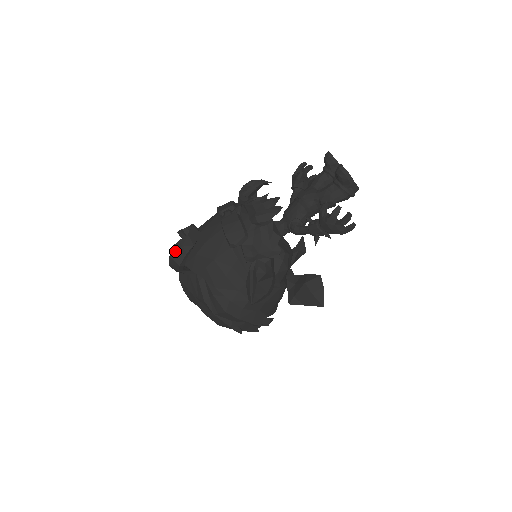
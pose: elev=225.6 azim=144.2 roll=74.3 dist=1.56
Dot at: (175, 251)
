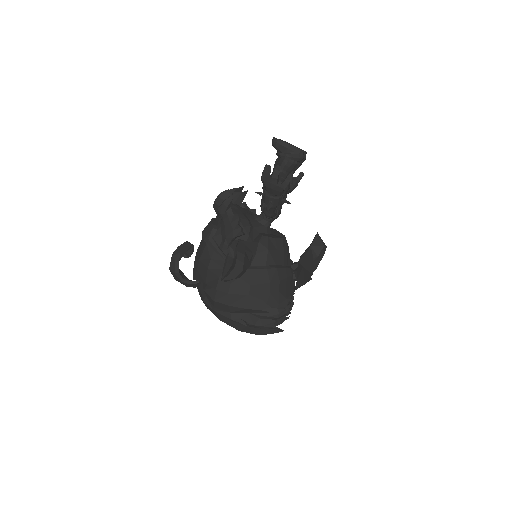
Dot at: (170, 263)
